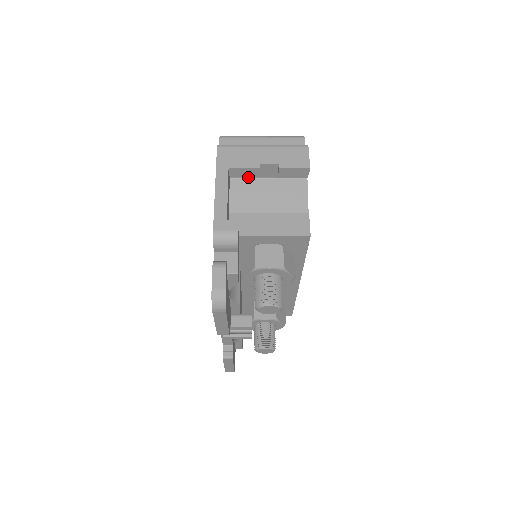
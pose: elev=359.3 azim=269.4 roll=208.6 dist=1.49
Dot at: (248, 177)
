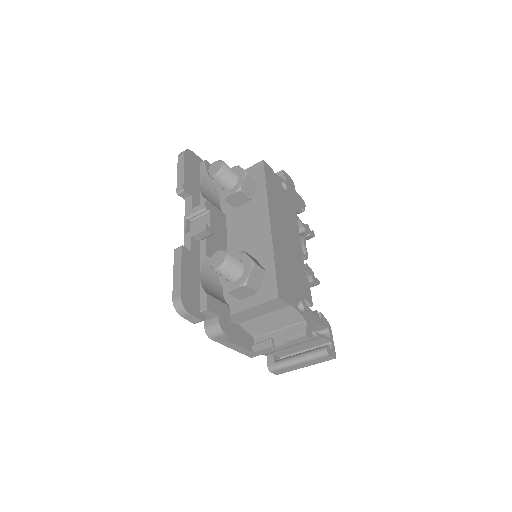
Dot at: occluded
